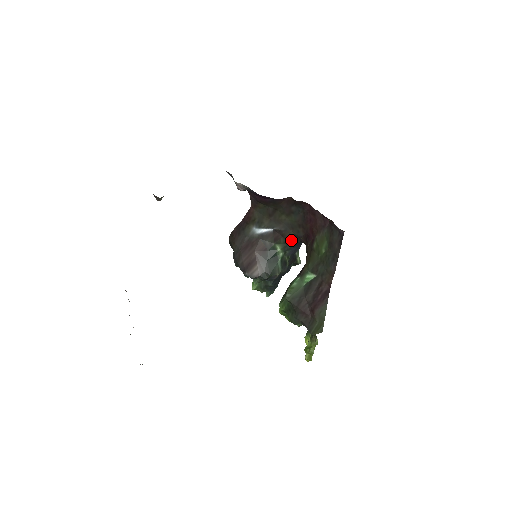
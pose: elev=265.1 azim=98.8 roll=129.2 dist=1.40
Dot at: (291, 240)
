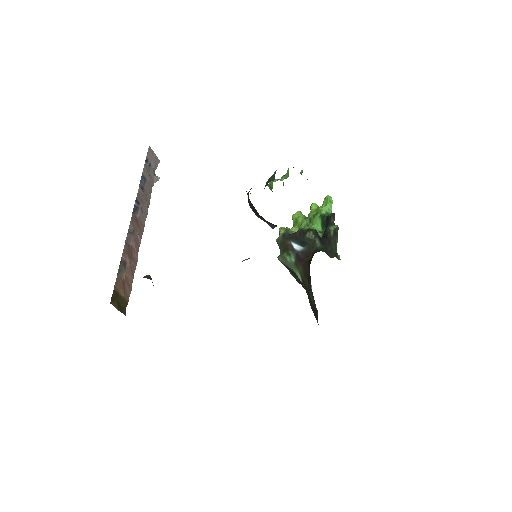
Dot at: occluded
